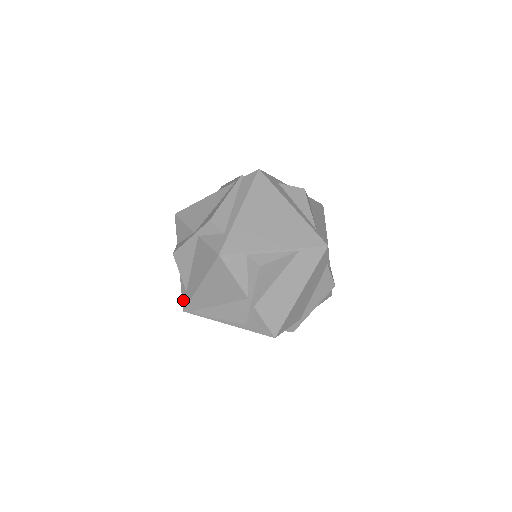
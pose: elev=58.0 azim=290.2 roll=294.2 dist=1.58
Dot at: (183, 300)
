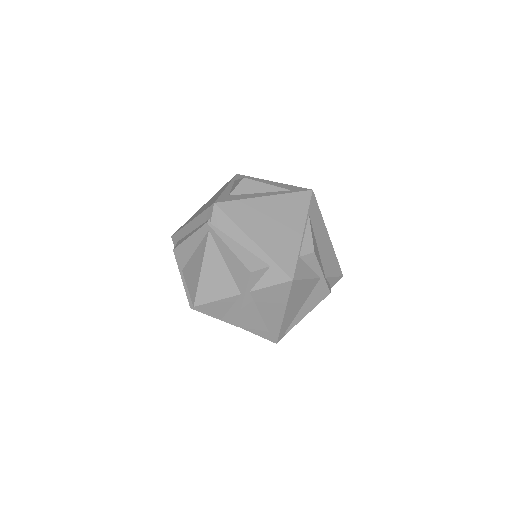
Dot at: (270, 339)
